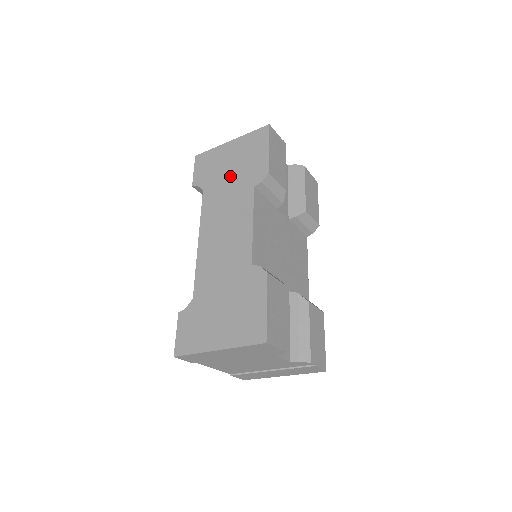
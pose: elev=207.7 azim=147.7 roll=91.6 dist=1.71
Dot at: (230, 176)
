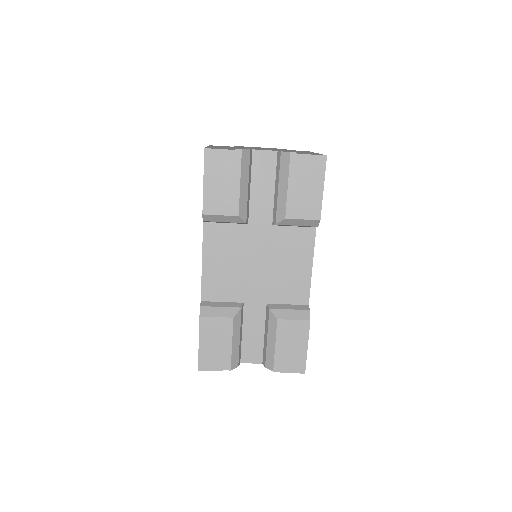
Dot at: occluded
